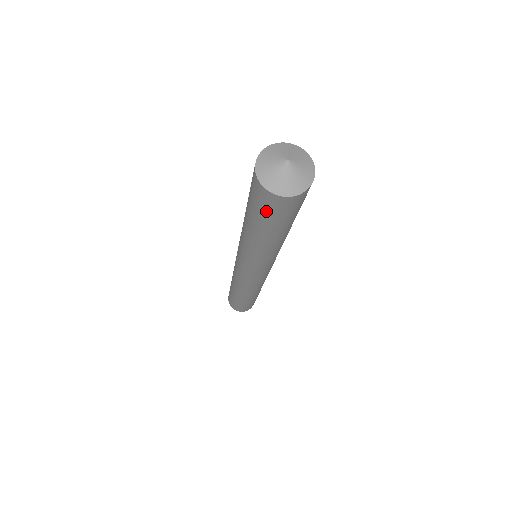
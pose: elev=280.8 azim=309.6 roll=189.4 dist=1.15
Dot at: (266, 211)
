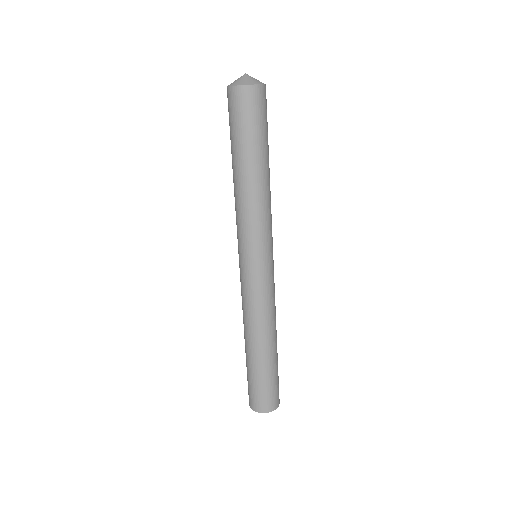
Dot at: (253, 115)
